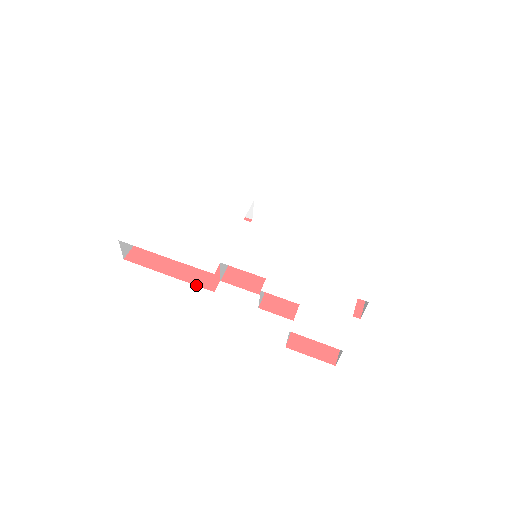
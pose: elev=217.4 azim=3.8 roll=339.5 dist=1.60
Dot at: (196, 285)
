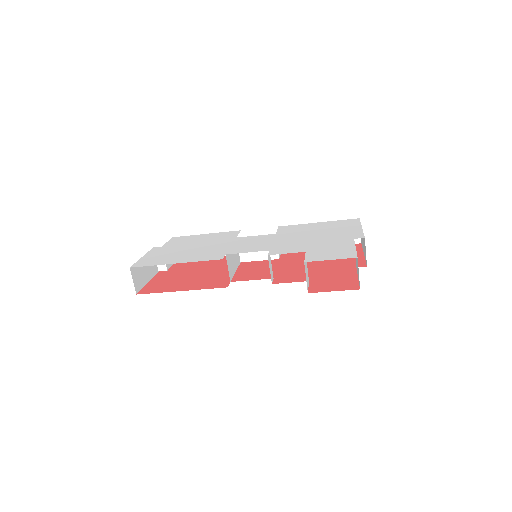
Dot at: occluded
